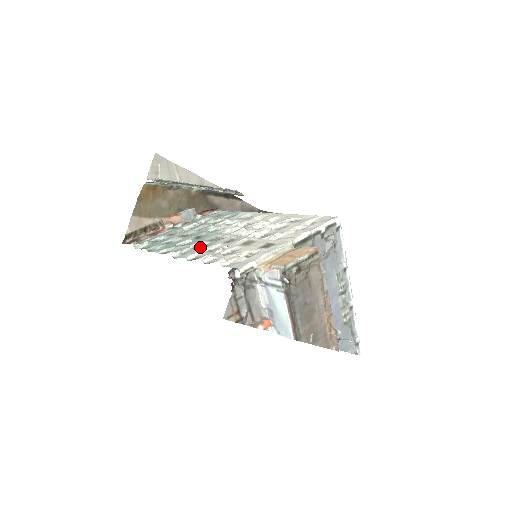
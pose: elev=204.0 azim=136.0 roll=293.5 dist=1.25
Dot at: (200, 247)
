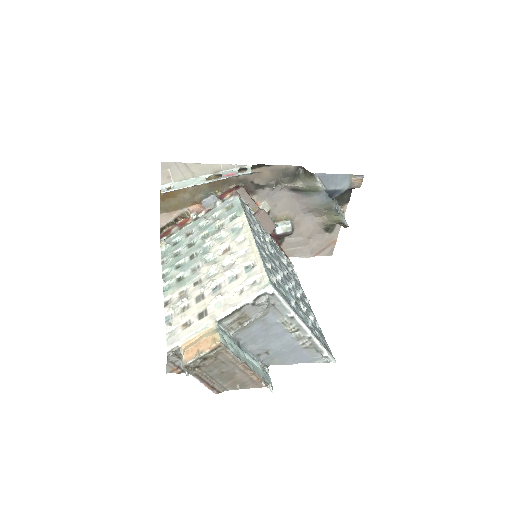
Dot at: (179, 283)
